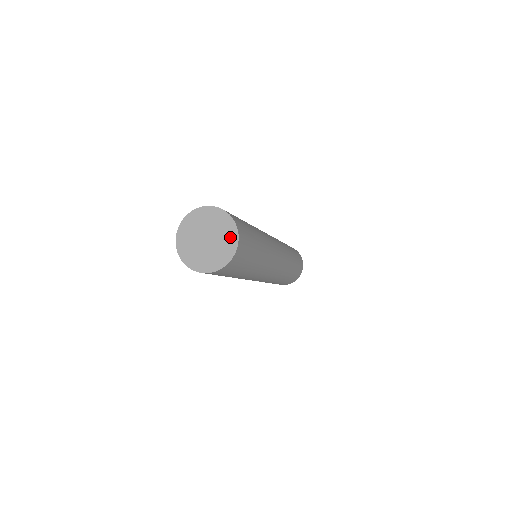
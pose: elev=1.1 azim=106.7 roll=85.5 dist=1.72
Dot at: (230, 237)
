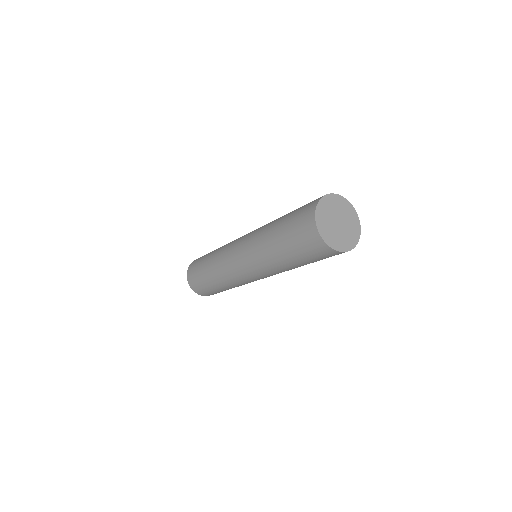
Dot at: (355, 228)
